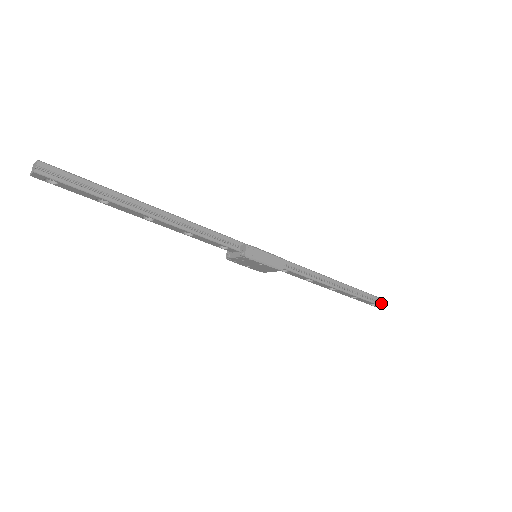
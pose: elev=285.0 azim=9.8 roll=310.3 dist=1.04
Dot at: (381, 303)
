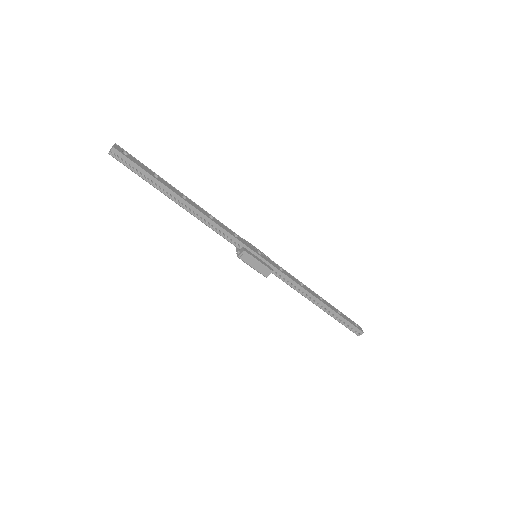
Dot at: (358, 332)
